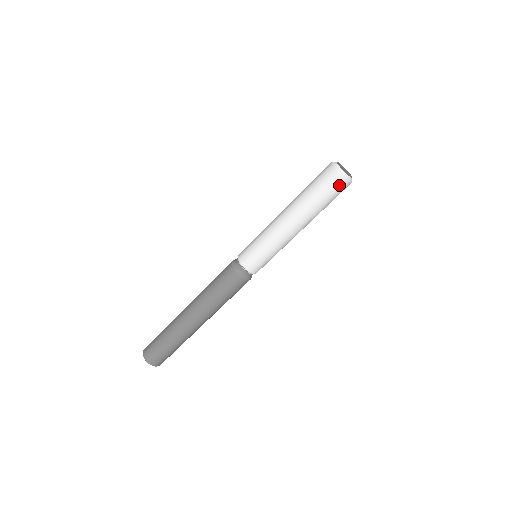
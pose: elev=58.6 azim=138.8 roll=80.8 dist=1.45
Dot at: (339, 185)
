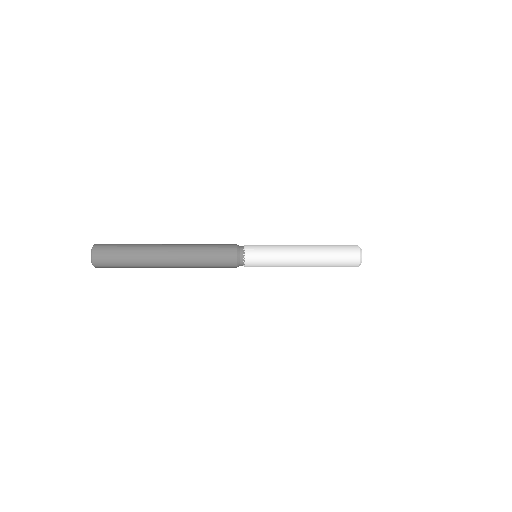
Dot at: occluded
